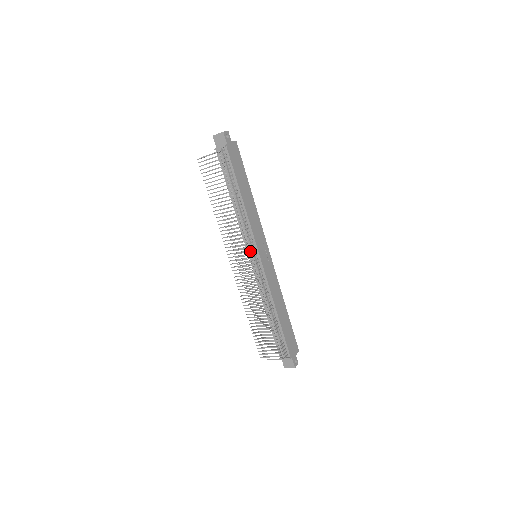
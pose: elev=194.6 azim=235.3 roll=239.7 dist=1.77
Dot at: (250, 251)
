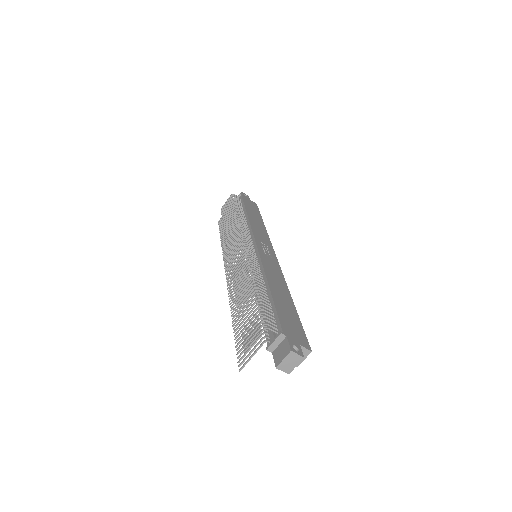
Dot at: (243, 237)
